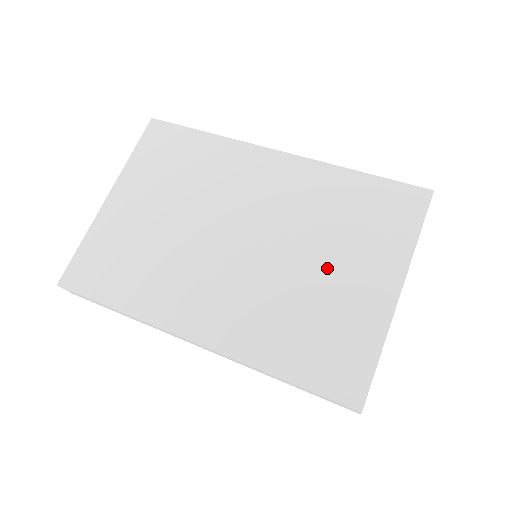
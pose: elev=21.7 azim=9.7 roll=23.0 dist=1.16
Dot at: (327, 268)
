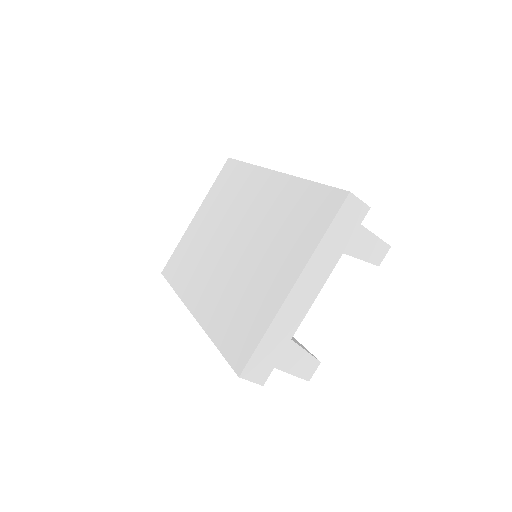
Dot at: (264, 264)
